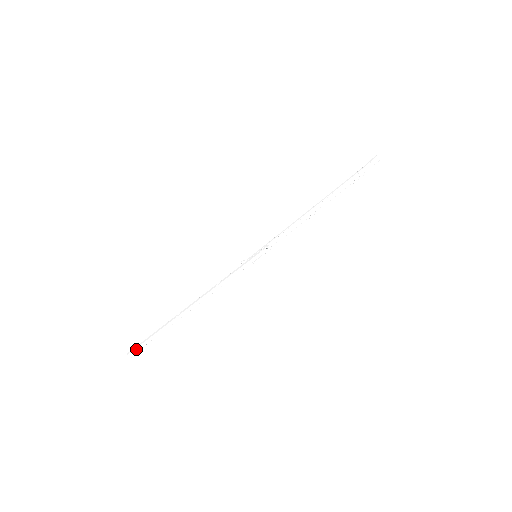
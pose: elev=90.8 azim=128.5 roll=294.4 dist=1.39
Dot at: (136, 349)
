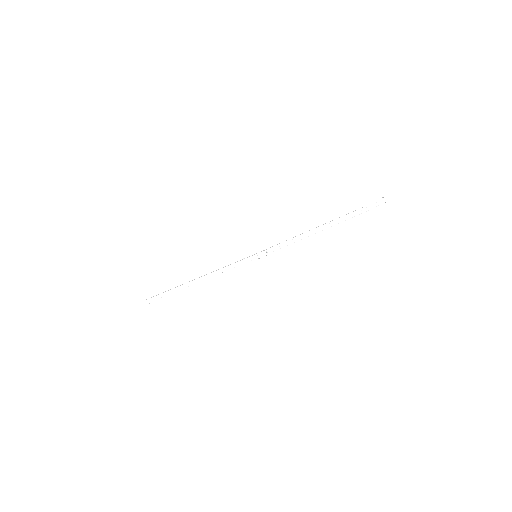
Dot at: (153, 298)
